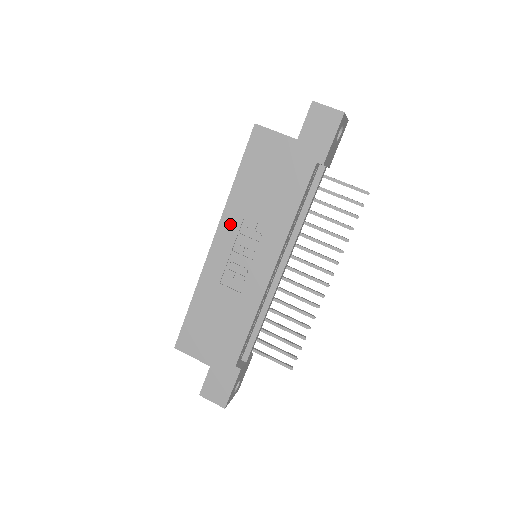
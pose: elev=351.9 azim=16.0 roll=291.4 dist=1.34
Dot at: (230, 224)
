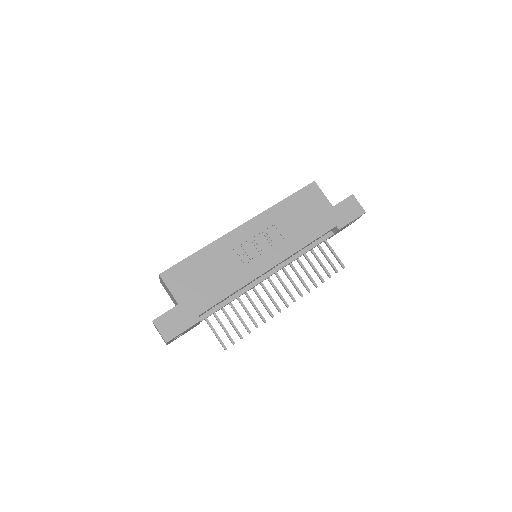
Dot at: (262, 222)
